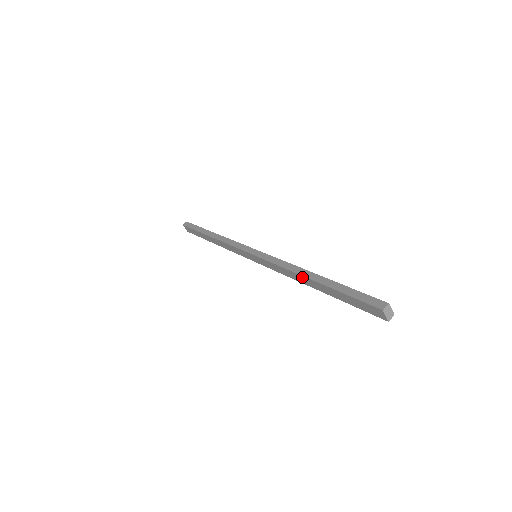
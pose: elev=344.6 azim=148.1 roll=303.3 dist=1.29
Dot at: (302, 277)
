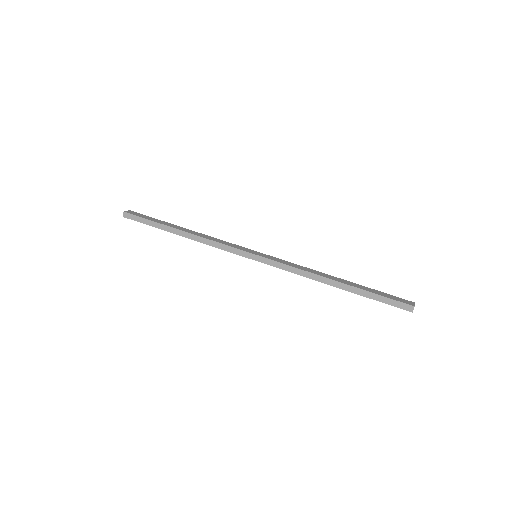
Dot at: (325, 283)
